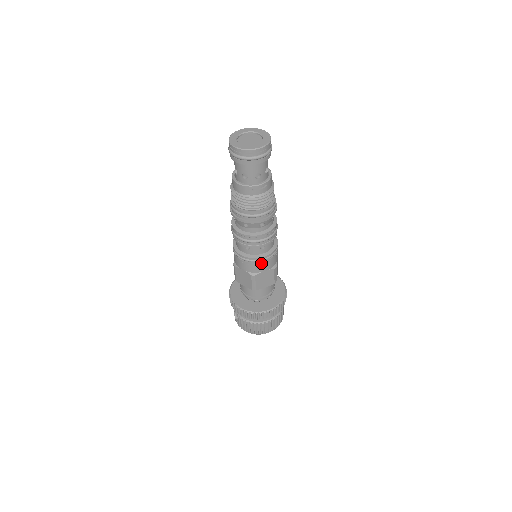
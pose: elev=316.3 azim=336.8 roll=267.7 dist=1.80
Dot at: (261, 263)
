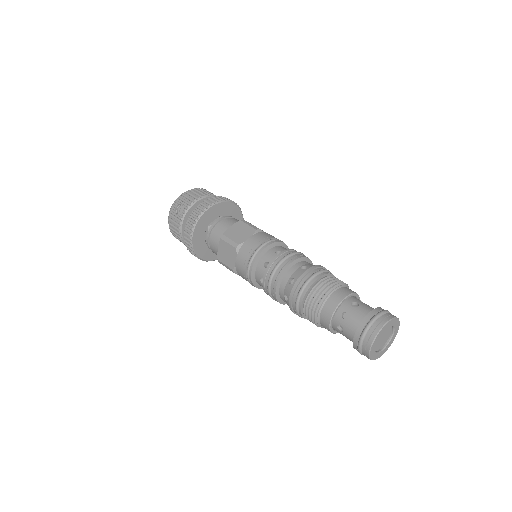
Dot at: occluded
